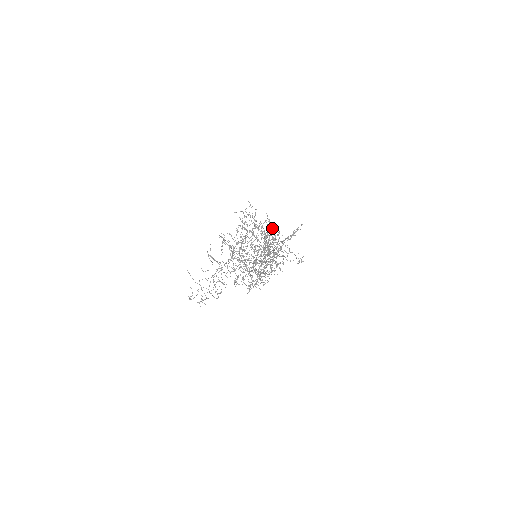
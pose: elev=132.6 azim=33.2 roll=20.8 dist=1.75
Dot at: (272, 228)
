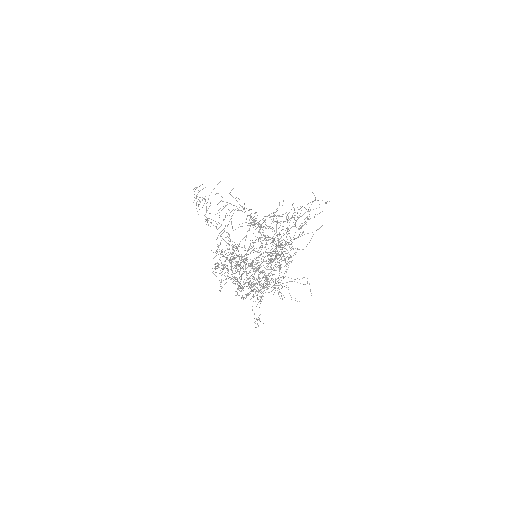
Dot at: (291, 261)
